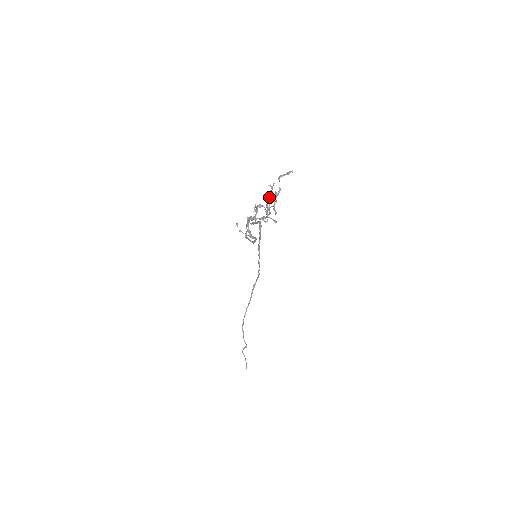
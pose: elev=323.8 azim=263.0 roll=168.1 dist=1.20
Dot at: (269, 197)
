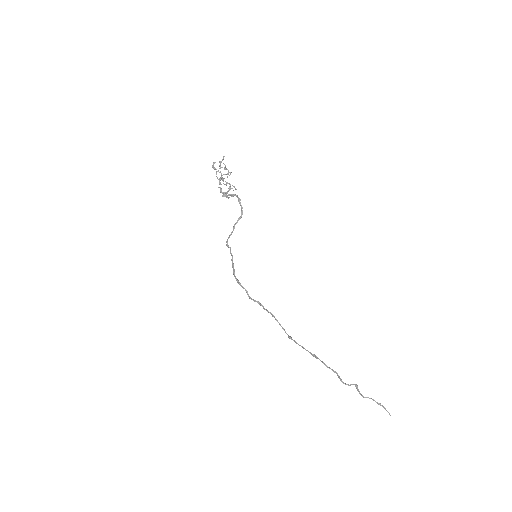
Dot at: (219, 165)
